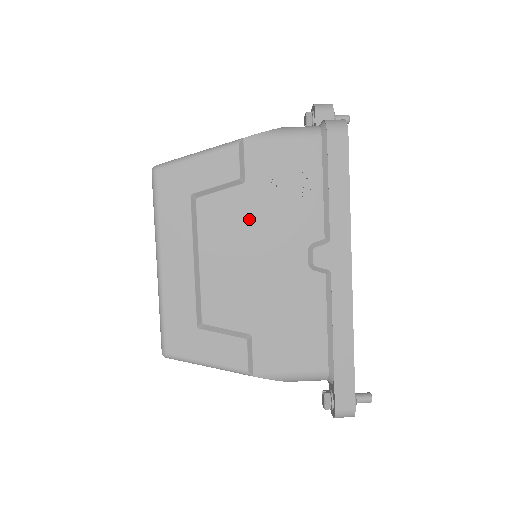
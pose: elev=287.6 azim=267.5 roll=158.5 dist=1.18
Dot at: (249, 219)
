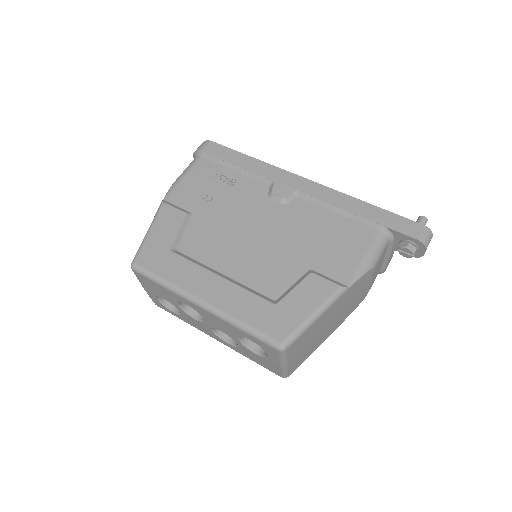
Dot at: (219, 224)
